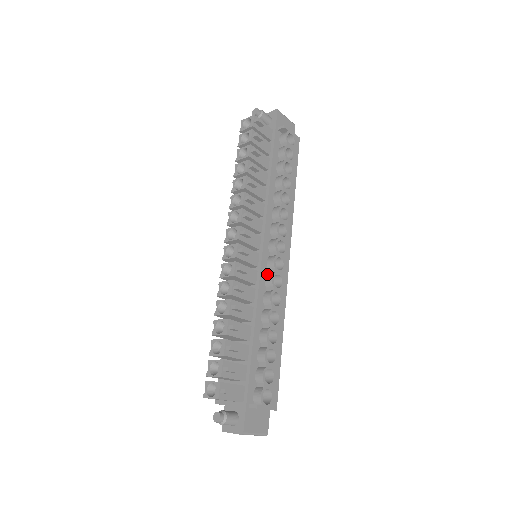
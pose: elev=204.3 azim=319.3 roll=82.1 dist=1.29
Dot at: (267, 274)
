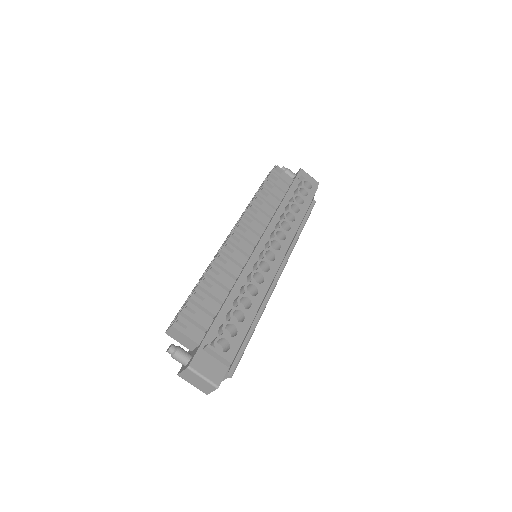
Dot at: occluded
